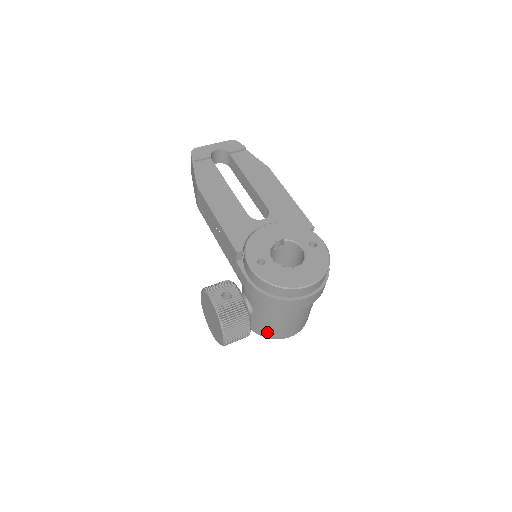
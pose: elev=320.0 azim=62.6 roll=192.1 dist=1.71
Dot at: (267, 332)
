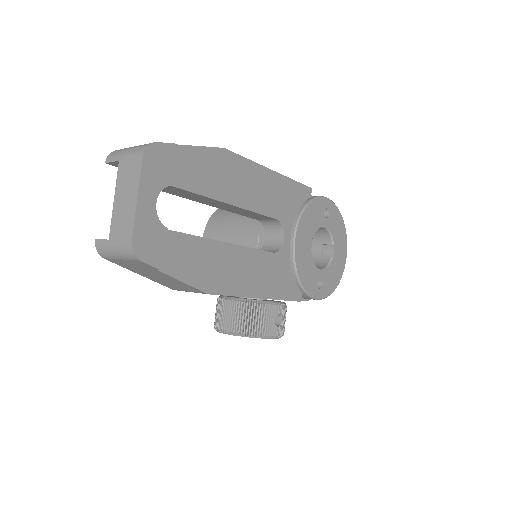
Dot at: occluded
